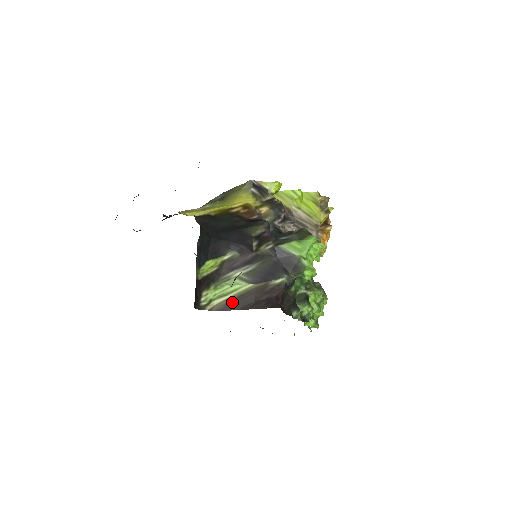
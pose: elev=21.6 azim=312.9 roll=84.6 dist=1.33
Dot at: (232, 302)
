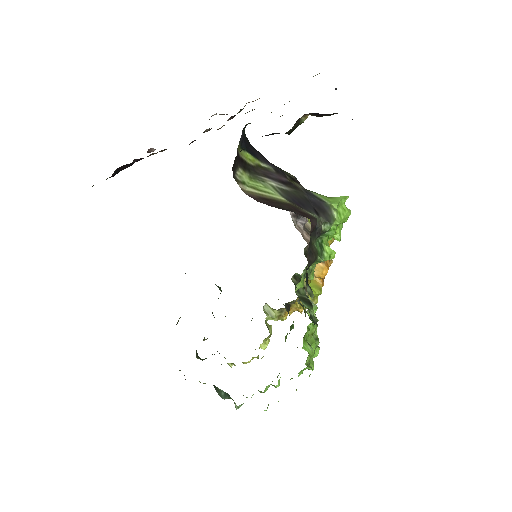
Dot at: (264, 199)
